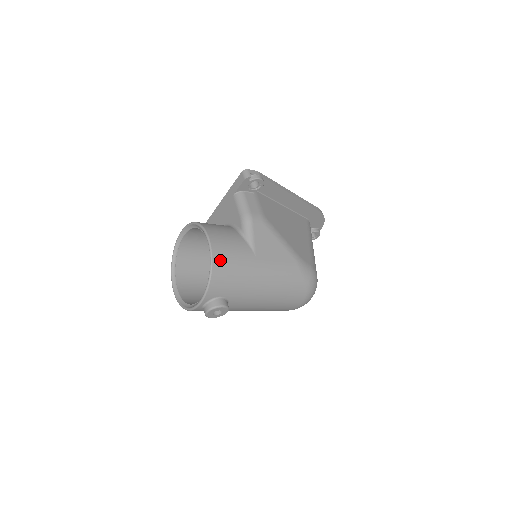
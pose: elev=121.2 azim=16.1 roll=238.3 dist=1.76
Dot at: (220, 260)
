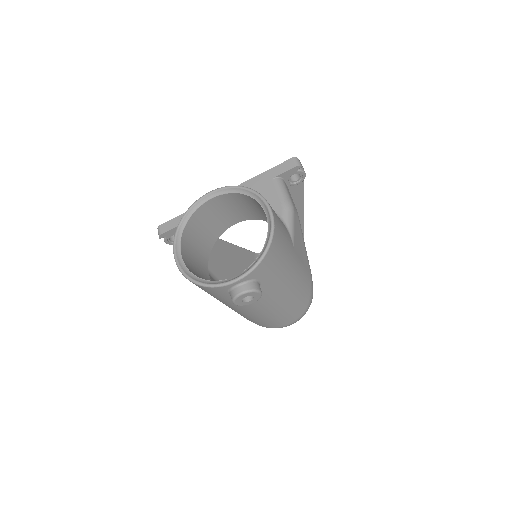
Dot at: (277, 237)
